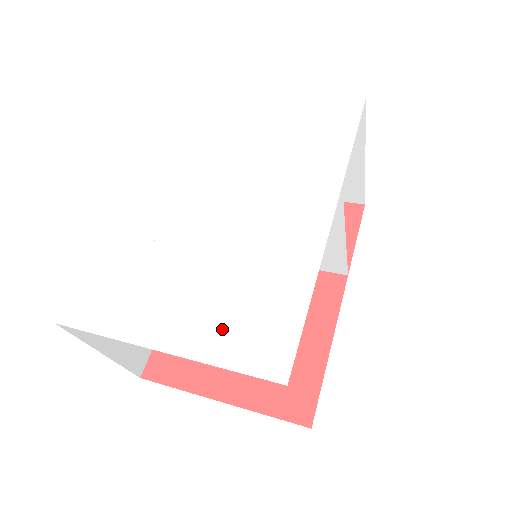
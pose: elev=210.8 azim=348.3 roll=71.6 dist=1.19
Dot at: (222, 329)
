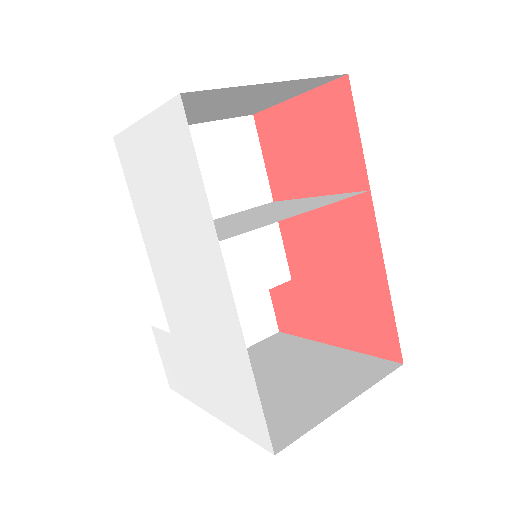
Dot at: (227, 402)
